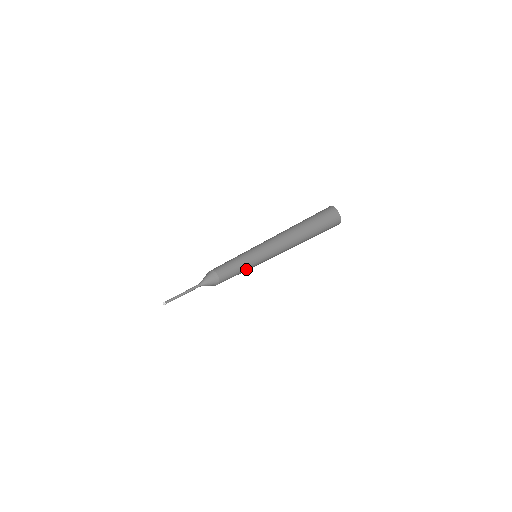
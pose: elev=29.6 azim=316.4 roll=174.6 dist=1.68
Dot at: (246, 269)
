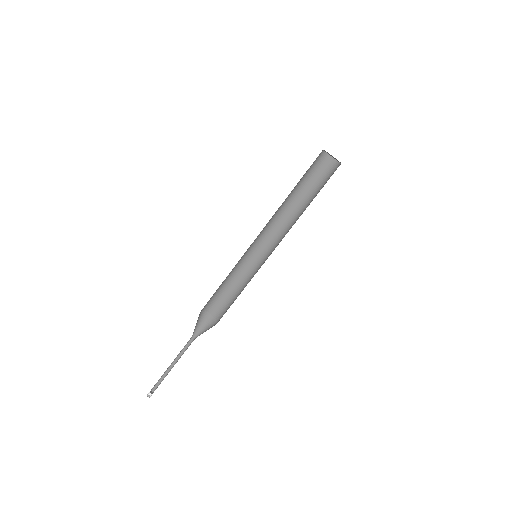
Dot at: occluded
